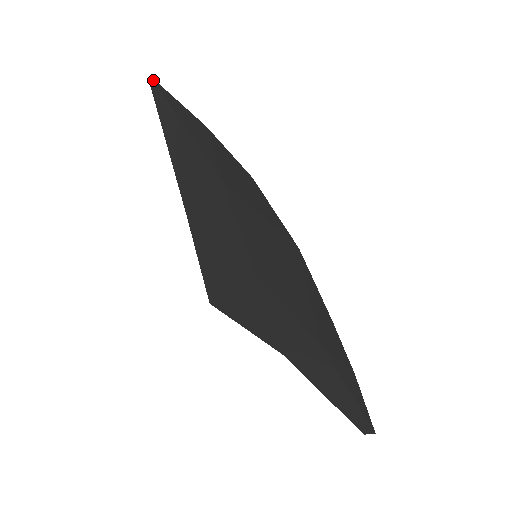
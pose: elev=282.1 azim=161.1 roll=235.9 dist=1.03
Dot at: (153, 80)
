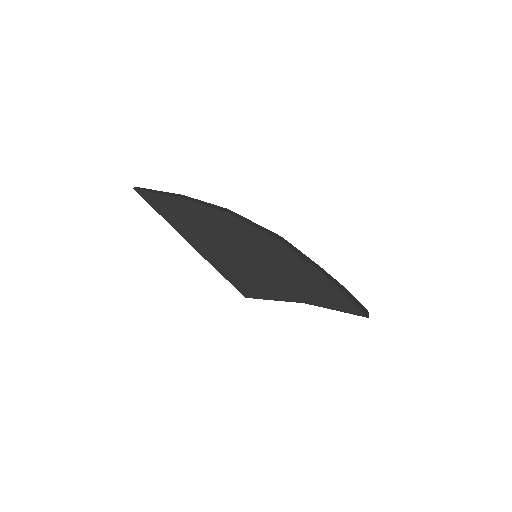
Dot at: occluded
